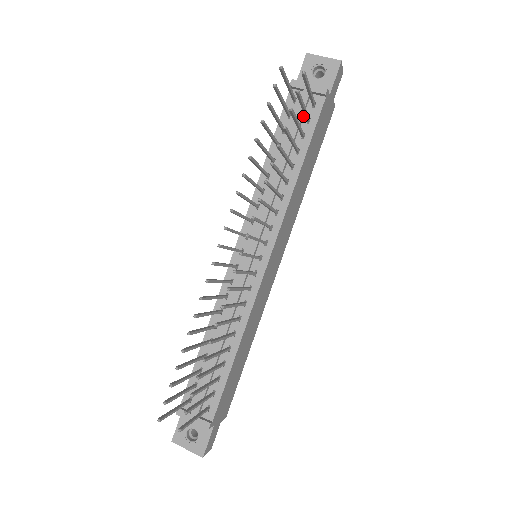
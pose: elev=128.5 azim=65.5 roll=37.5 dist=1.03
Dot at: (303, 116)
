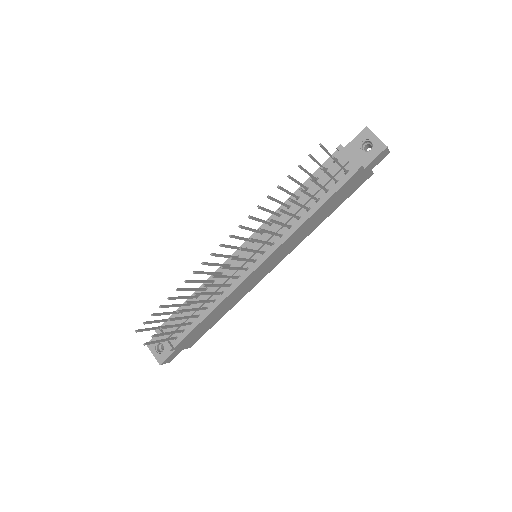
Dot at: (335, 176)
